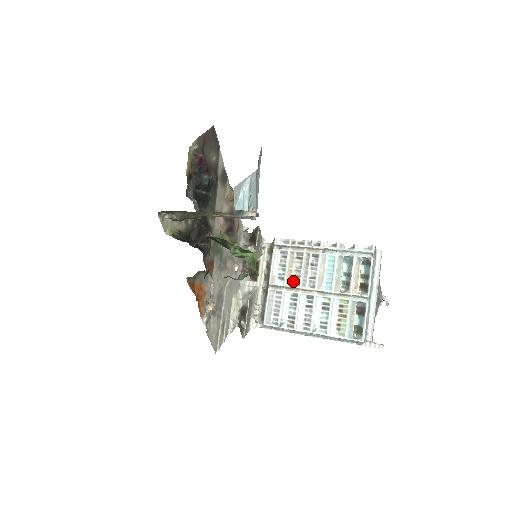
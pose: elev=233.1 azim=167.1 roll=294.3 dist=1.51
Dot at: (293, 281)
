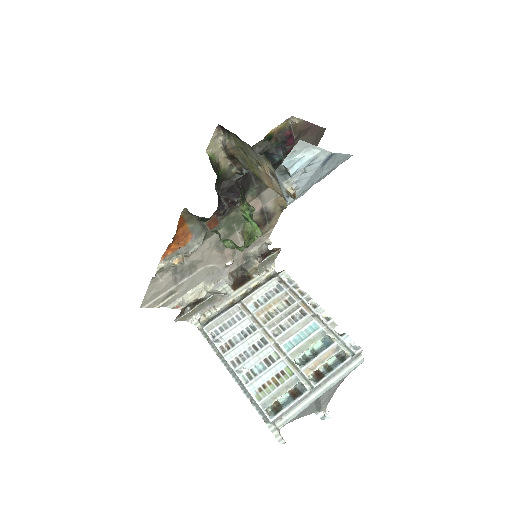
Dot at: (264, 316)
